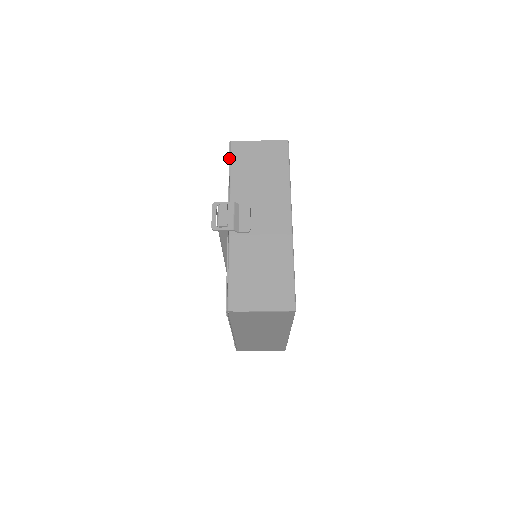
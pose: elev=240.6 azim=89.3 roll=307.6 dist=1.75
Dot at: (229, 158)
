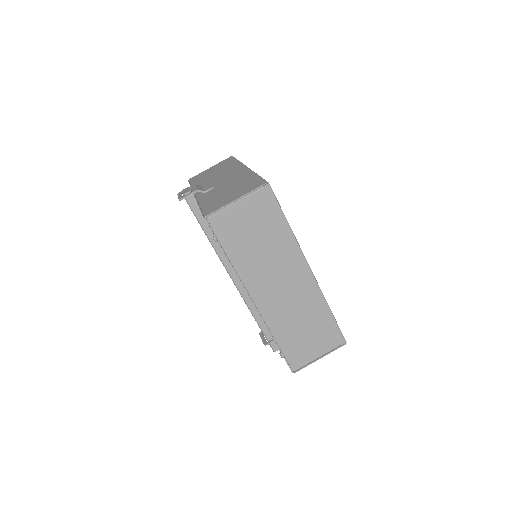
Dot at: (189, 183)
